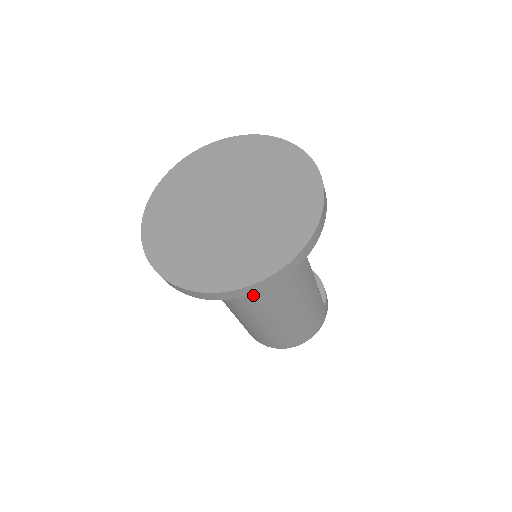
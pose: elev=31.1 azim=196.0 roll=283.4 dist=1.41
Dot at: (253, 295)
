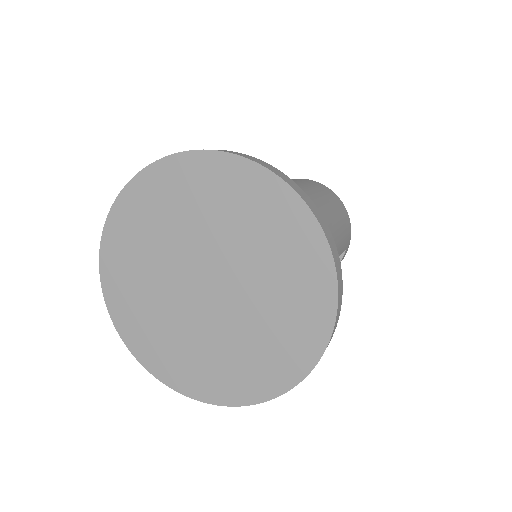
Dot at: occluded
